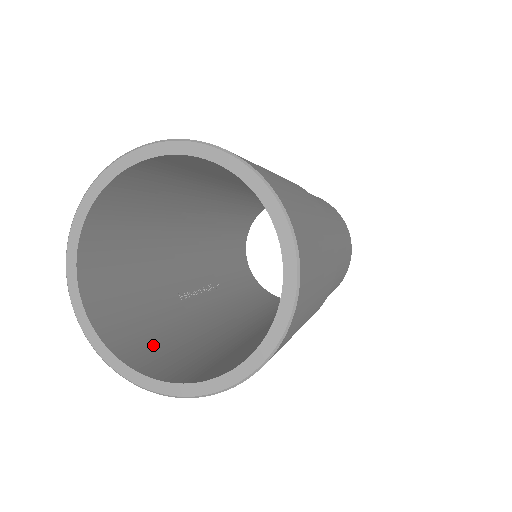
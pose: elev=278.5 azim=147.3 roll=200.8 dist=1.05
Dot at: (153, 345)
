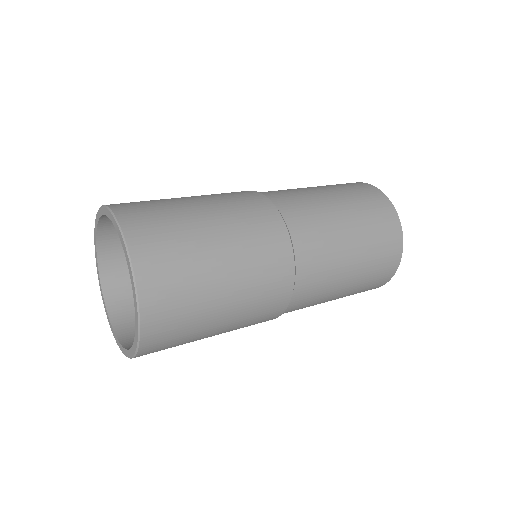
Dot at: occluded
